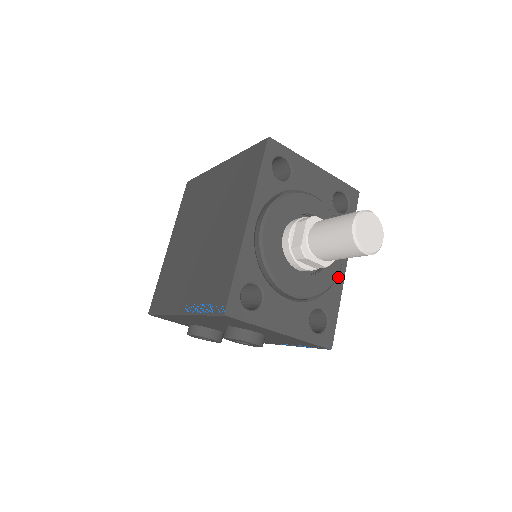
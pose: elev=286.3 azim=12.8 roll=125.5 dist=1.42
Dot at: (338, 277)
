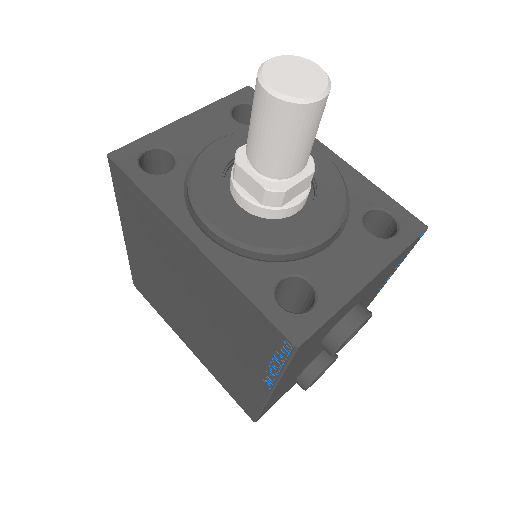
Dot at: (338, 168)
